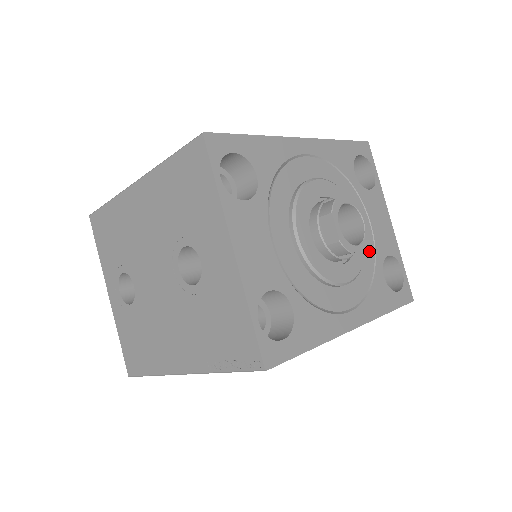
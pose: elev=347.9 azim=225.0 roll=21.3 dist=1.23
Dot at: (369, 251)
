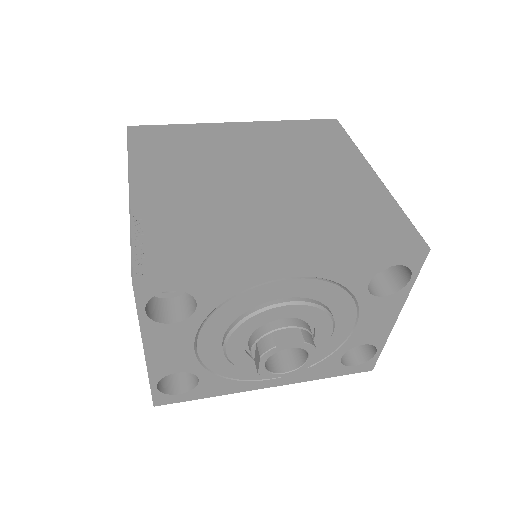
Dot at: (334, 343)
